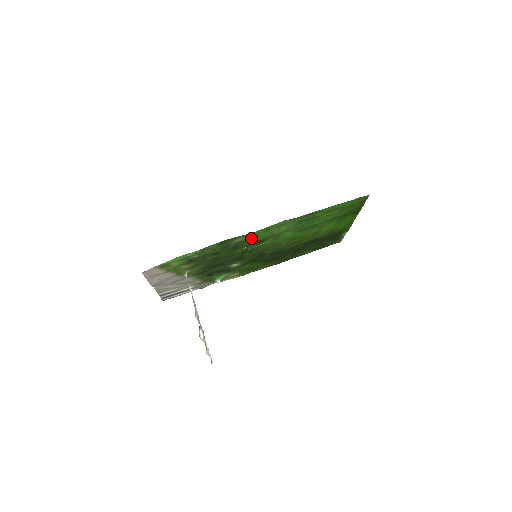
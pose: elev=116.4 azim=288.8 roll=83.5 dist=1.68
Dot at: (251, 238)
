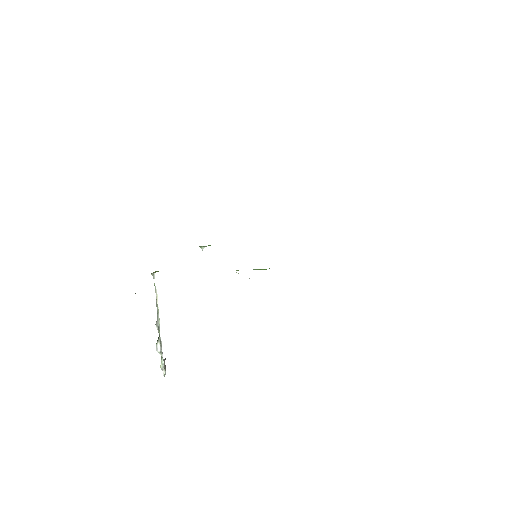
Dot at: occluded
